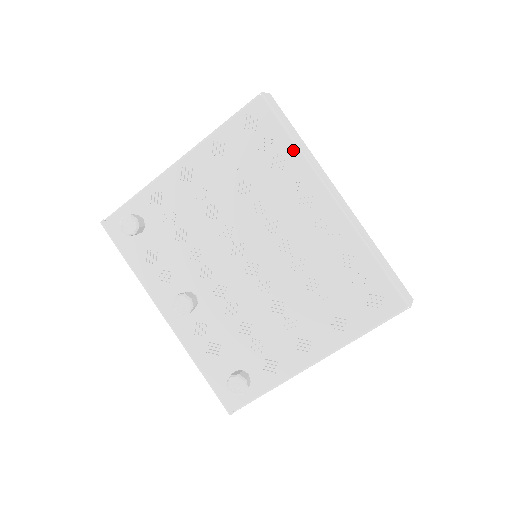
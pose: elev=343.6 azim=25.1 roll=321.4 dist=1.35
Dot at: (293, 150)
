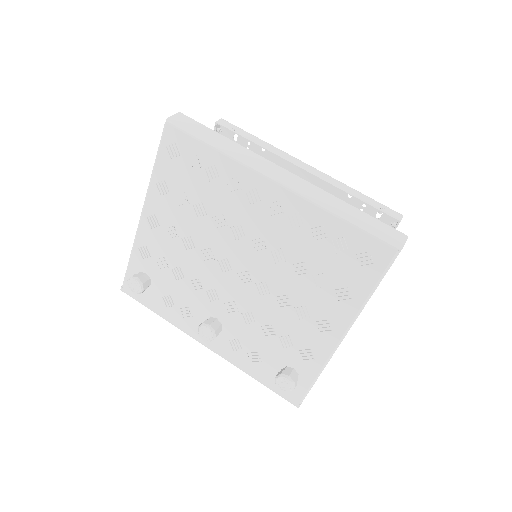
Dot at: (218, 156)
